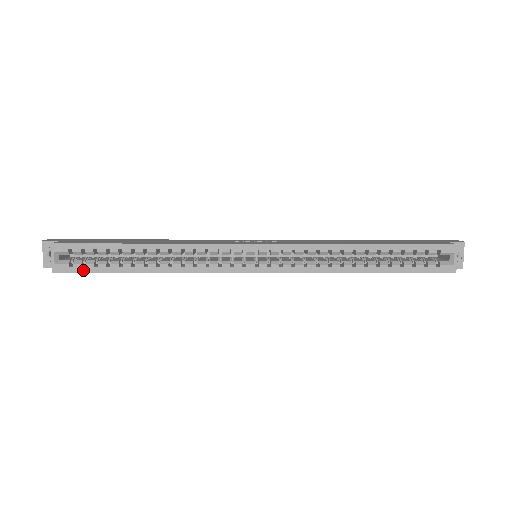
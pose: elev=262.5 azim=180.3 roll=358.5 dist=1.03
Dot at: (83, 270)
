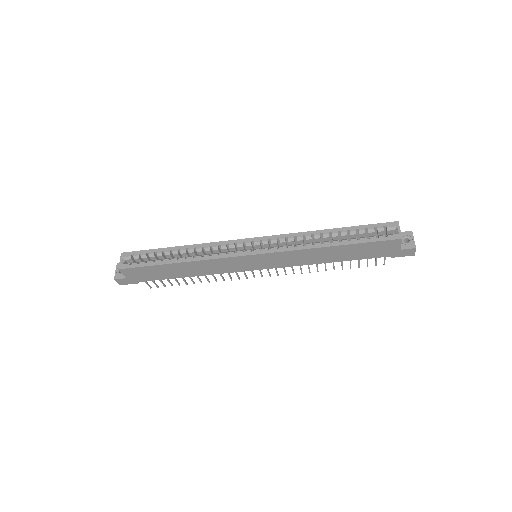
Dot at: (138, 266)
